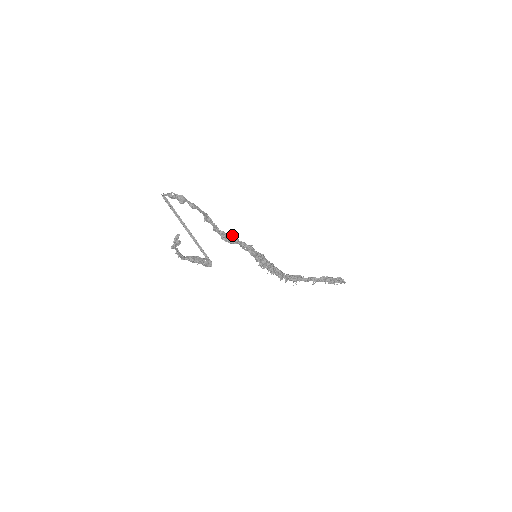
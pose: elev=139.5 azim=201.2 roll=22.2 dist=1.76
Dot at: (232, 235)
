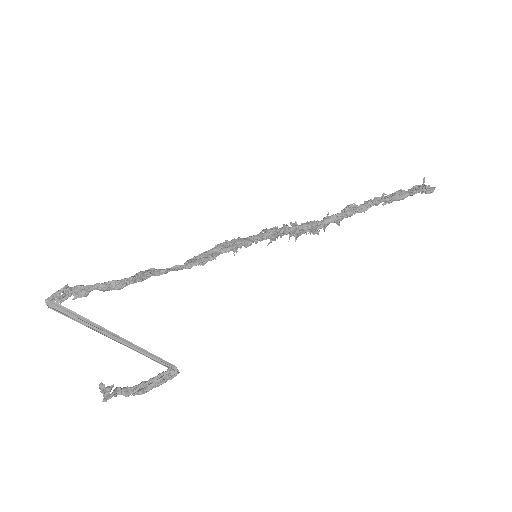
Dot at: (200, 262)
